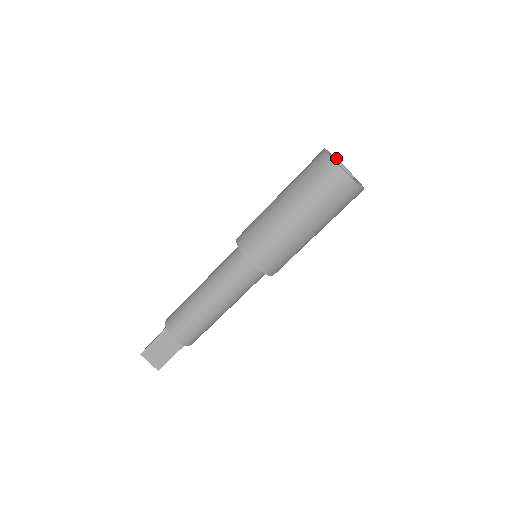
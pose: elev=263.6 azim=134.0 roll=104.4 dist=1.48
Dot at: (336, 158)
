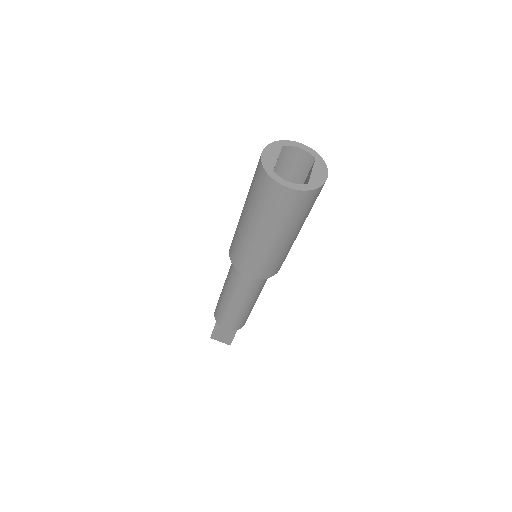
Dot at: (288, 141)
